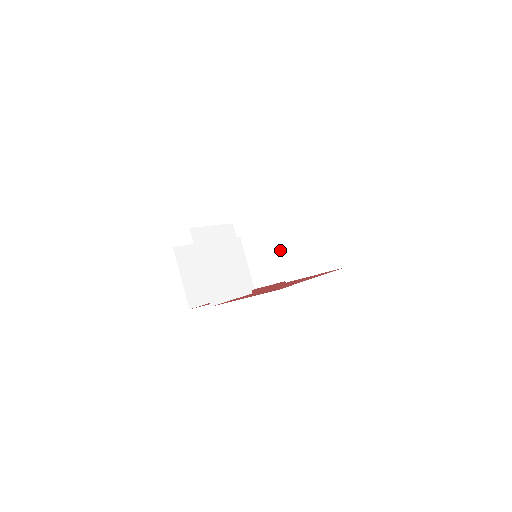
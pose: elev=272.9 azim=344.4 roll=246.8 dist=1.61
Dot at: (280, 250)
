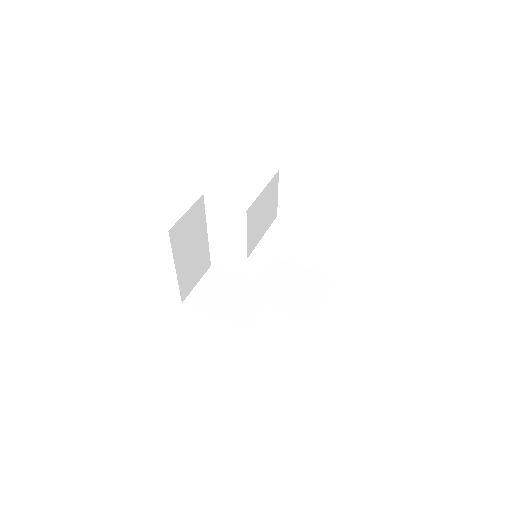
Dot at: (266, 277)
